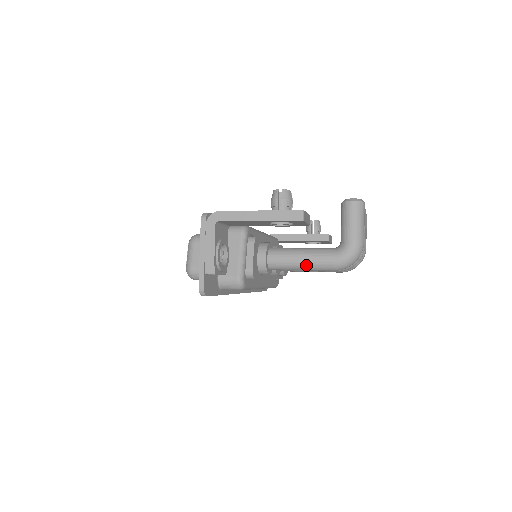
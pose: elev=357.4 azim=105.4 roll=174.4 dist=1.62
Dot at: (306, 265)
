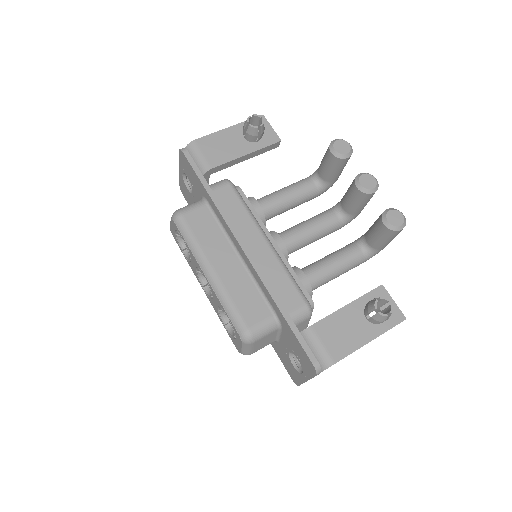
Dot at: occluded
